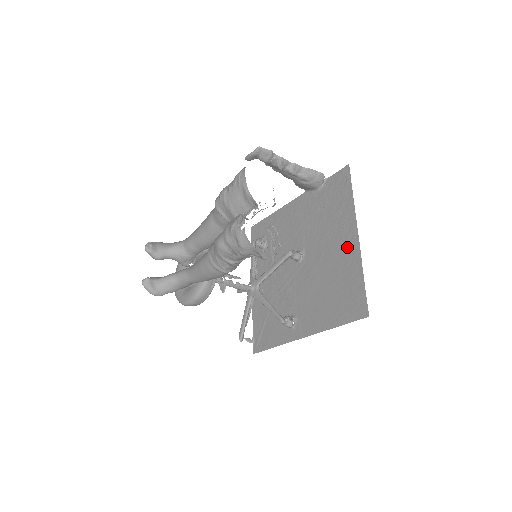
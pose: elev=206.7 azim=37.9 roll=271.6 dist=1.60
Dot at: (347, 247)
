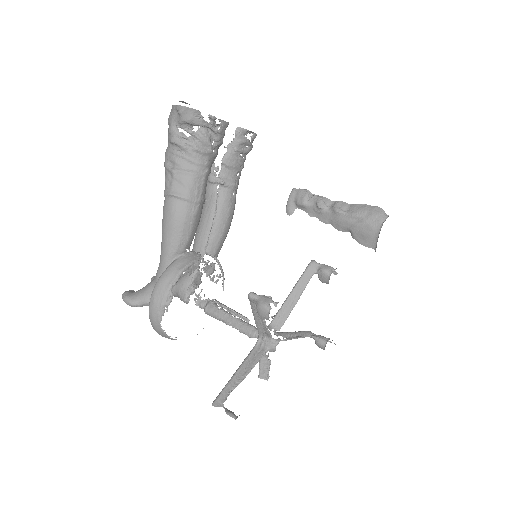
Dot at: occluded
